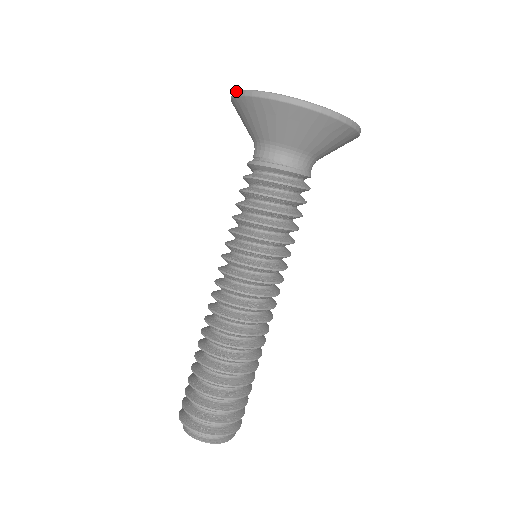
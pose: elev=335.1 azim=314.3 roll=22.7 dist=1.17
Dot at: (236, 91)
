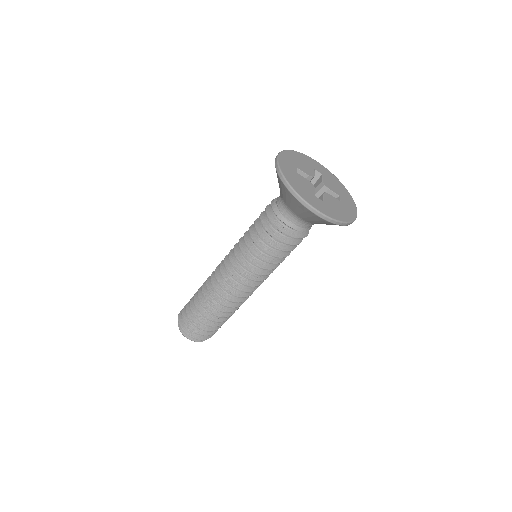
Dot at: (281, 151)
